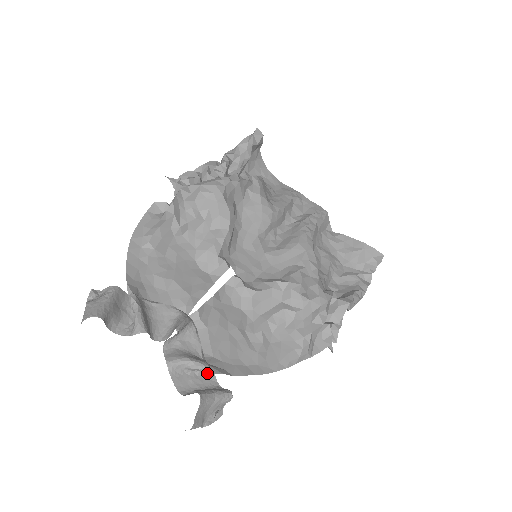
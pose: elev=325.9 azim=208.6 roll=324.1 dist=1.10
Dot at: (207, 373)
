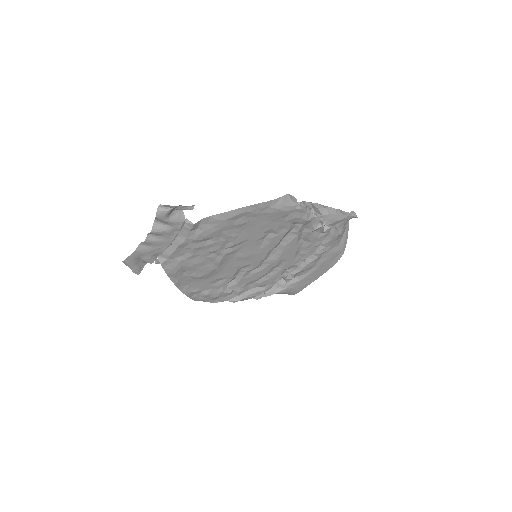
Dot at: (190, 227)
